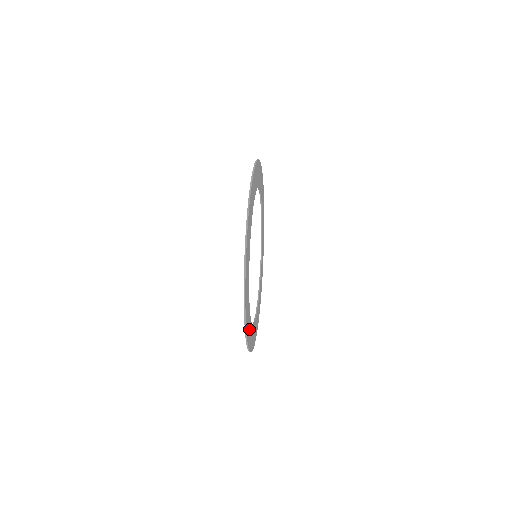
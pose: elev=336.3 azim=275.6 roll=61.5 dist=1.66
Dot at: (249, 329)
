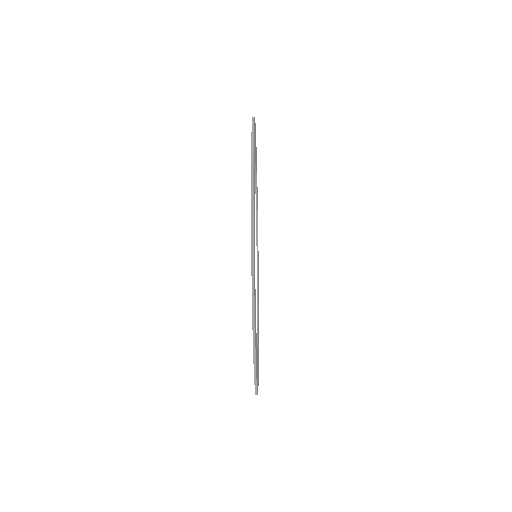
Dot at: occluded
